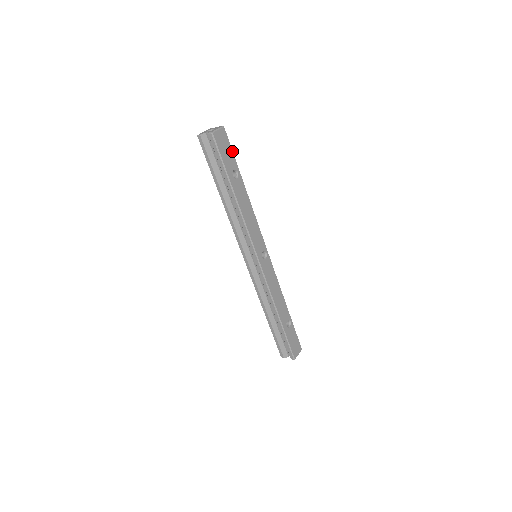
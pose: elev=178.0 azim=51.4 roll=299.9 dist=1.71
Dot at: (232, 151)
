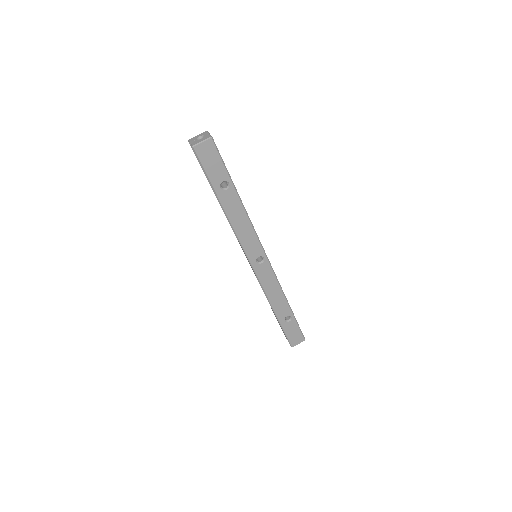
Dot at: (222, 162)
